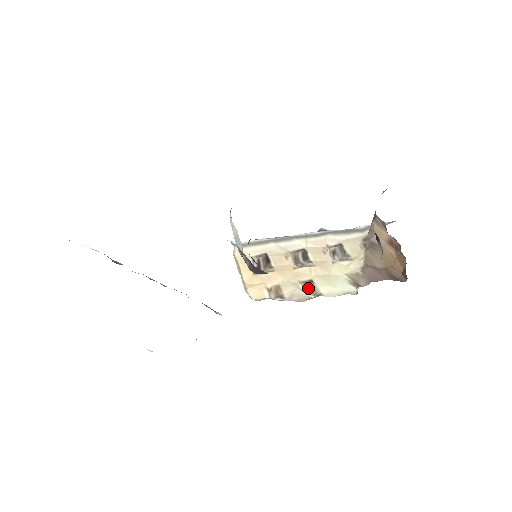
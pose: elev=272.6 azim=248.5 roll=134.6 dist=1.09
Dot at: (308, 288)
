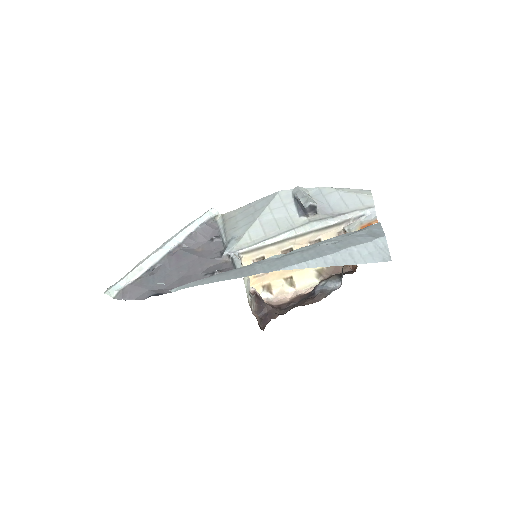
Dot at: (288, 282)
